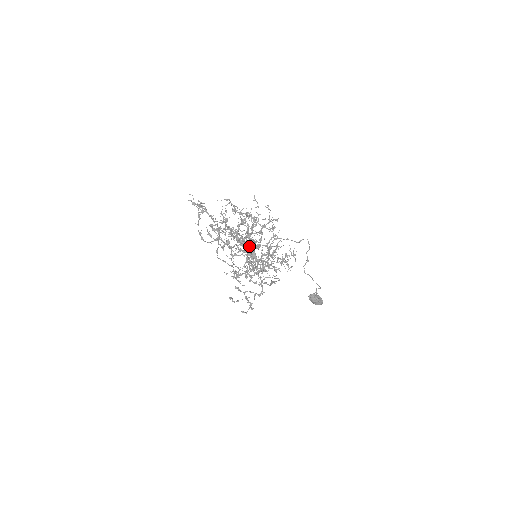
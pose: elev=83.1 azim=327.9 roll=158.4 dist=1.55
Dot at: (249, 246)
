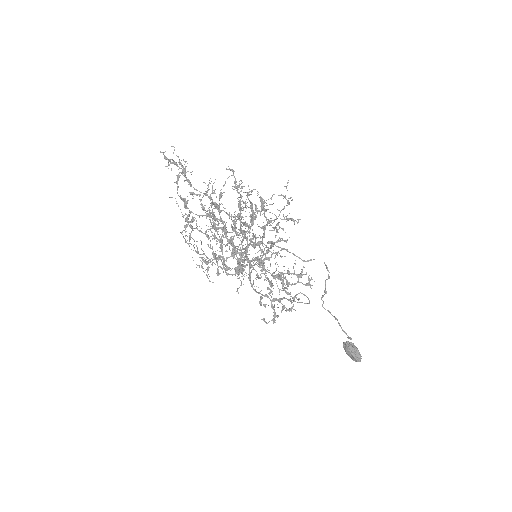
Dot at: (246, 239)
